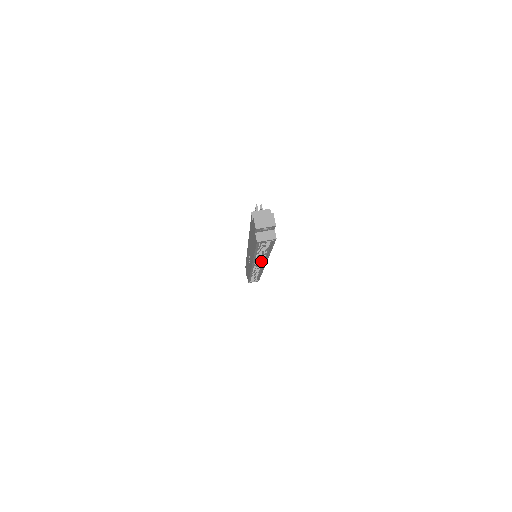
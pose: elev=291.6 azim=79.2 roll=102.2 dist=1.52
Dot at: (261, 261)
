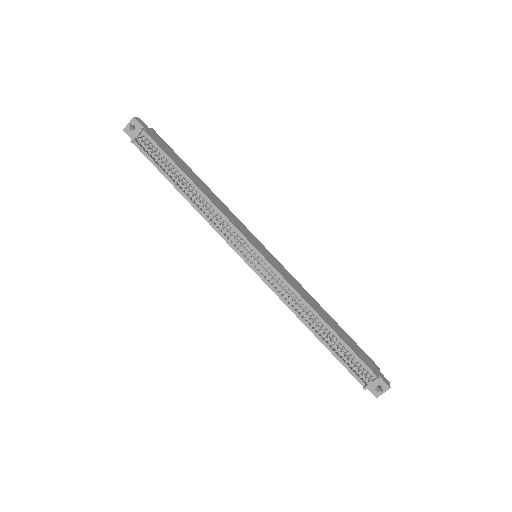
Dot at: occluded
